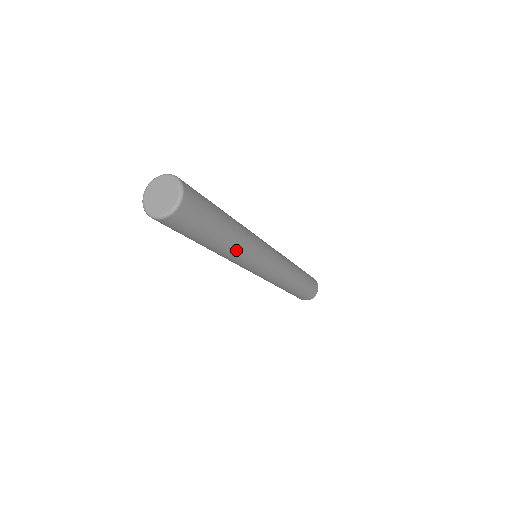
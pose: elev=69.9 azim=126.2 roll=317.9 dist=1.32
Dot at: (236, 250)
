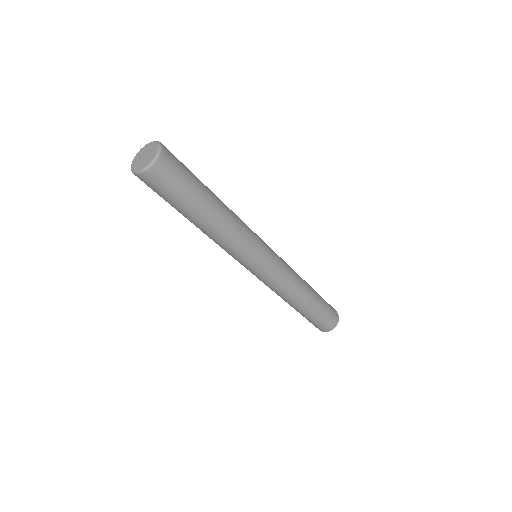
Dot at: (231, 221)
